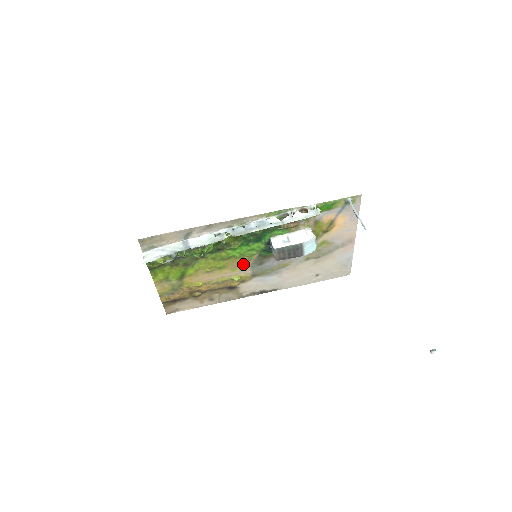
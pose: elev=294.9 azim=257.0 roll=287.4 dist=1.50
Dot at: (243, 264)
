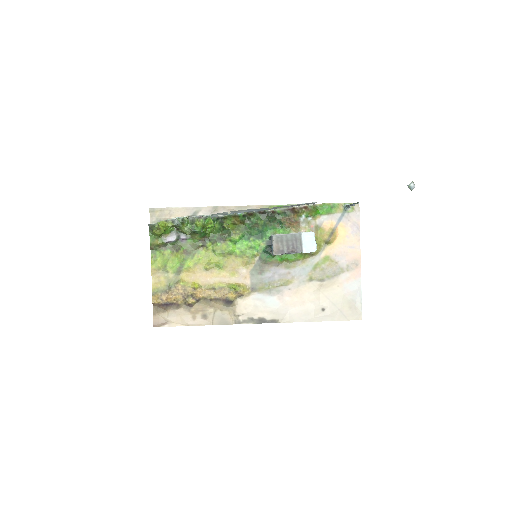
Dot at: (243, 268)
